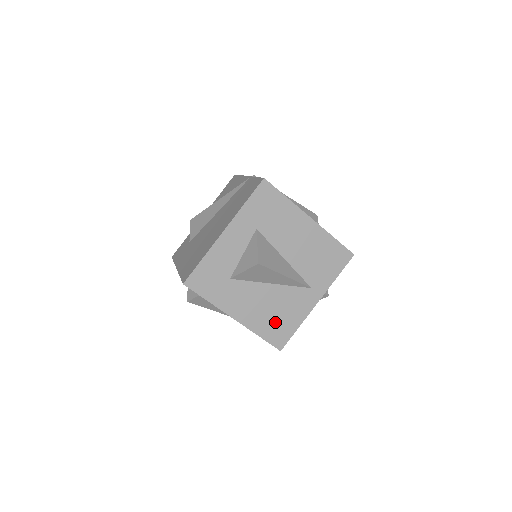
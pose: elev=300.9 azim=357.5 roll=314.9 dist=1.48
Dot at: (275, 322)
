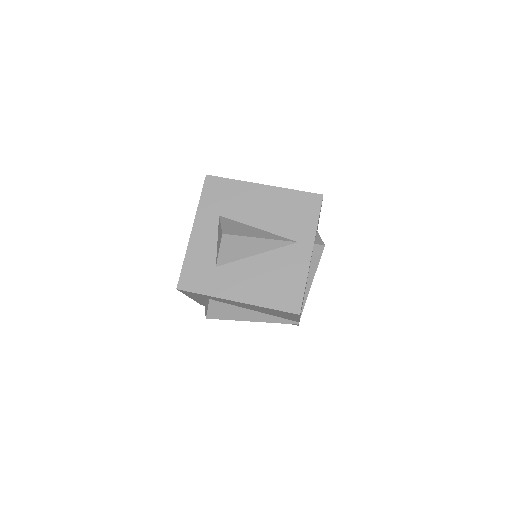
Dot at: (279, 288)
